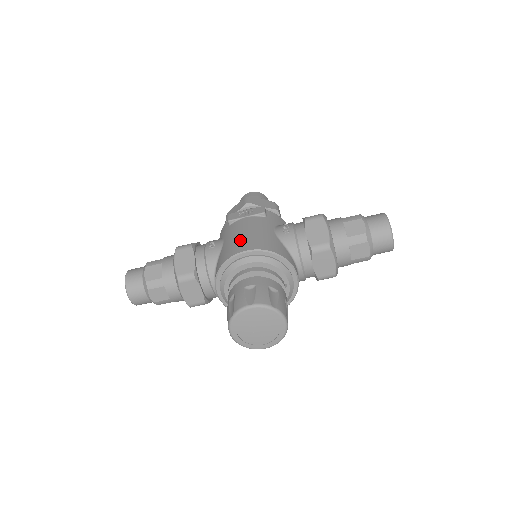
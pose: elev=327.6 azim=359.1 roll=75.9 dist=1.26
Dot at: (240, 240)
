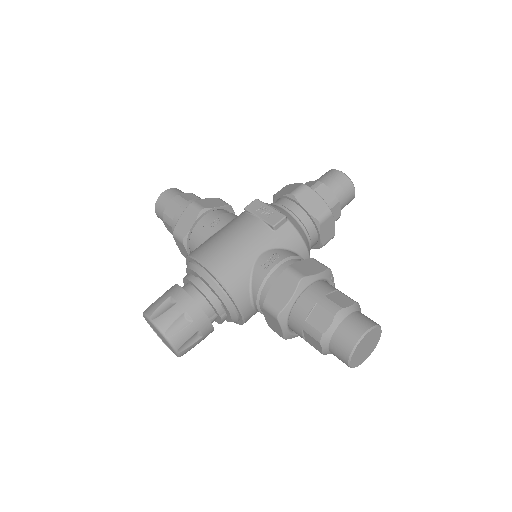
Dot at: (216, 244)
